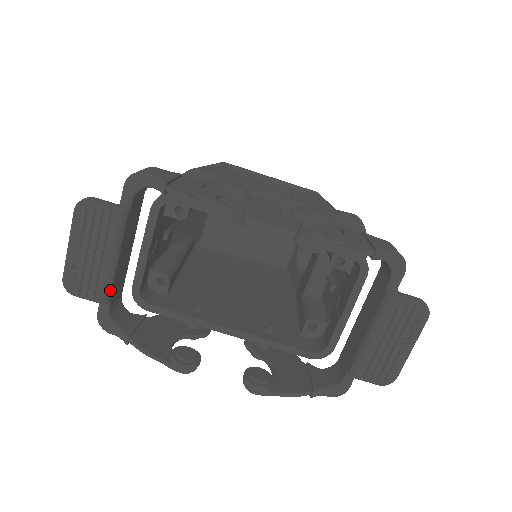
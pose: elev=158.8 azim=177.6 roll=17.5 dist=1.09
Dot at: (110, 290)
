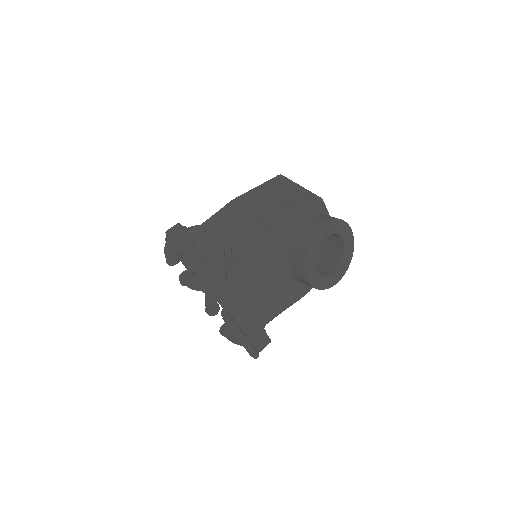
Dot at: occluded
